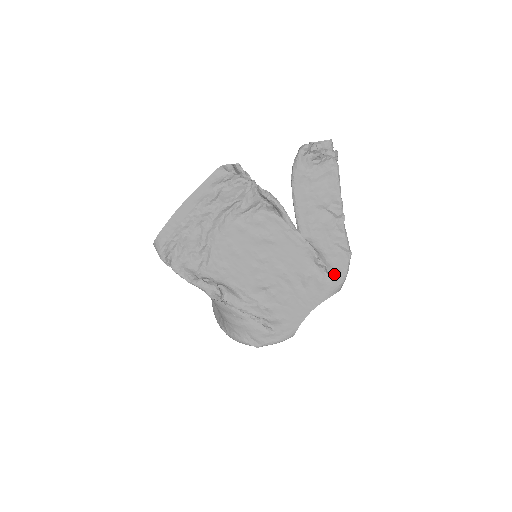
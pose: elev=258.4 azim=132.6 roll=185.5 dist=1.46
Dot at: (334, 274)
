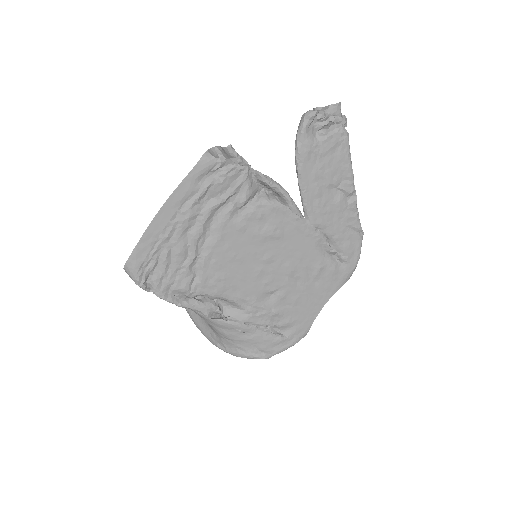
Dot at: (347, 260)
